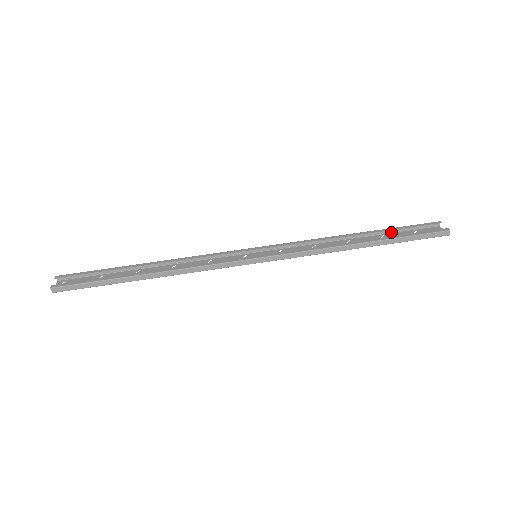
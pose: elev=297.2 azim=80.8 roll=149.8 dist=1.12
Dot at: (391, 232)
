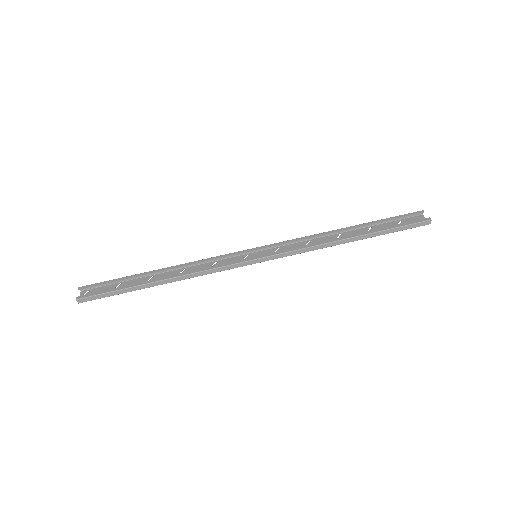
Dot at: (378, 224)
